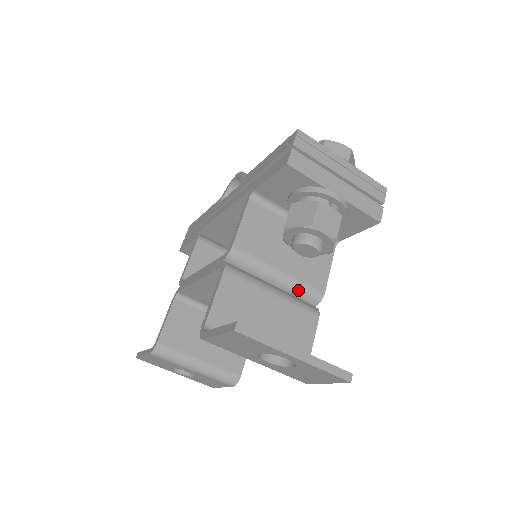
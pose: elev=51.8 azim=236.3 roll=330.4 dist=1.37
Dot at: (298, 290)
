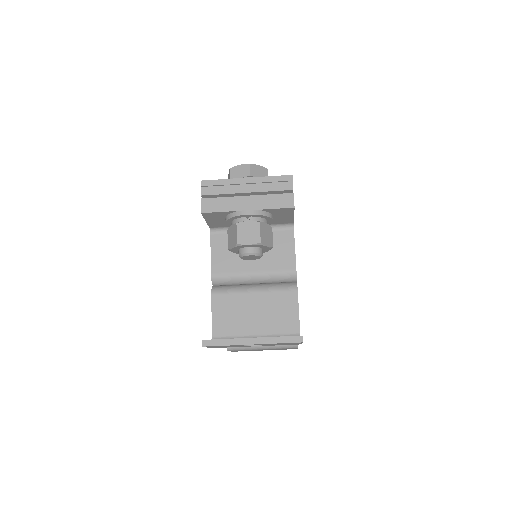
Dot at: (274, 278)
